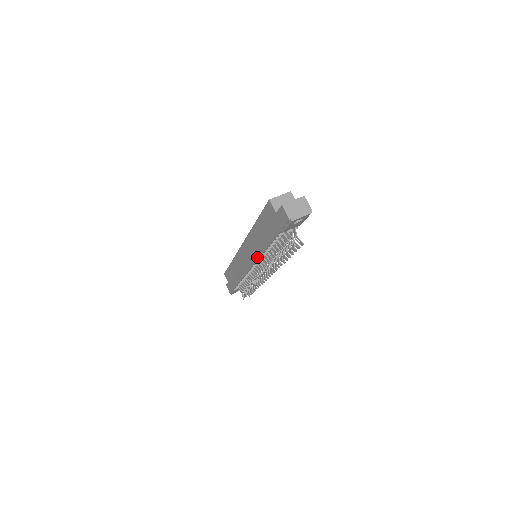
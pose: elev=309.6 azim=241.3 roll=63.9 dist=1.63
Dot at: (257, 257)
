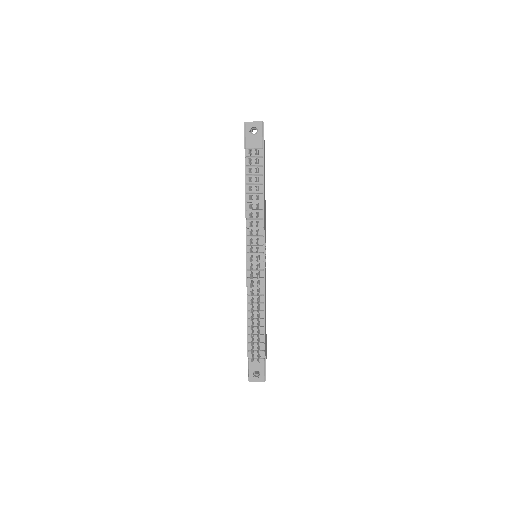
Dot at: (246, 226)
